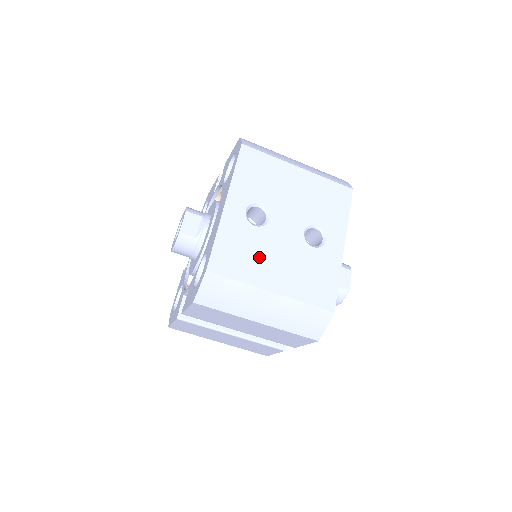
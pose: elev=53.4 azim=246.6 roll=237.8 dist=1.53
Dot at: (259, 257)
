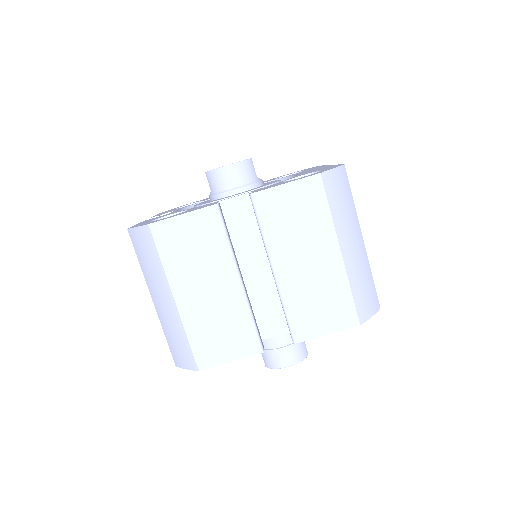
Dot at: occluded
